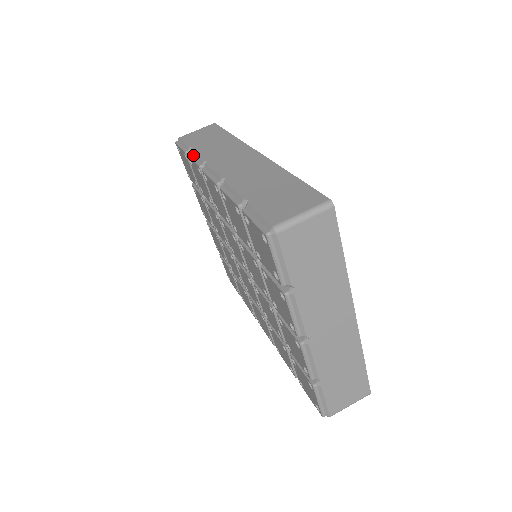
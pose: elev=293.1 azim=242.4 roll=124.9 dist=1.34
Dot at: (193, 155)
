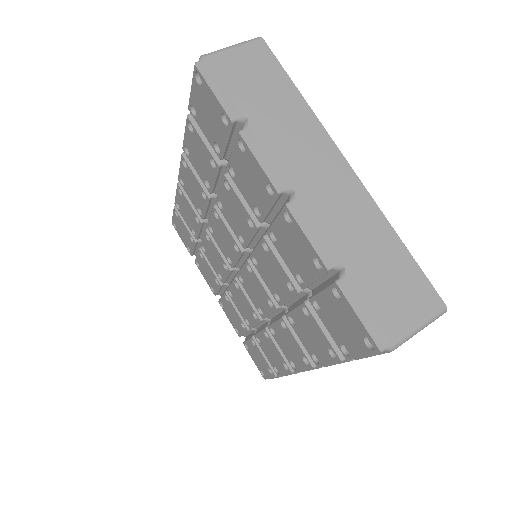
Dot at: occluded
